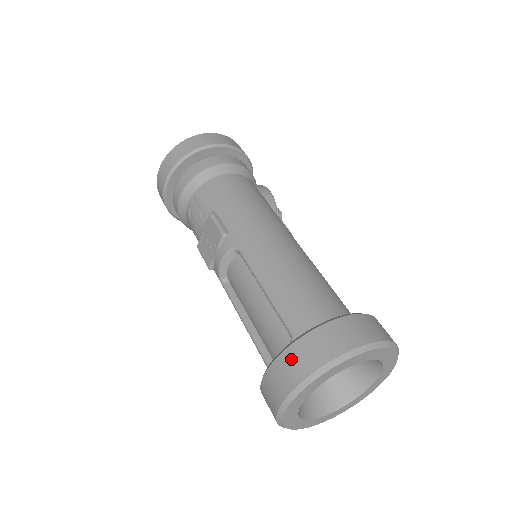
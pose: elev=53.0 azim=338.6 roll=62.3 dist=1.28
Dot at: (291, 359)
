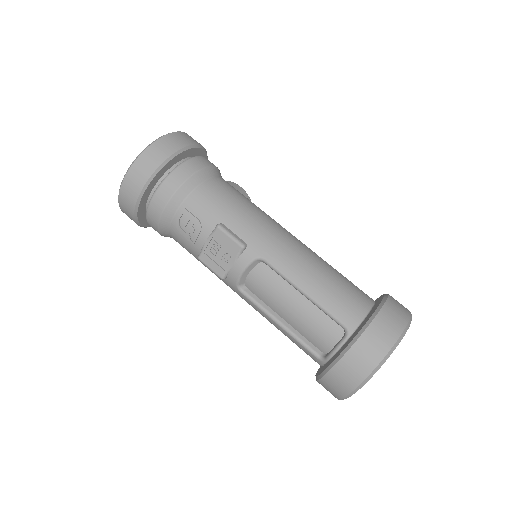
Dot at: (363, 349)
